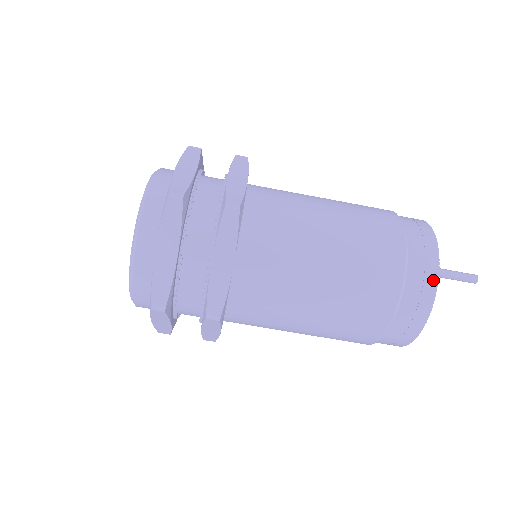
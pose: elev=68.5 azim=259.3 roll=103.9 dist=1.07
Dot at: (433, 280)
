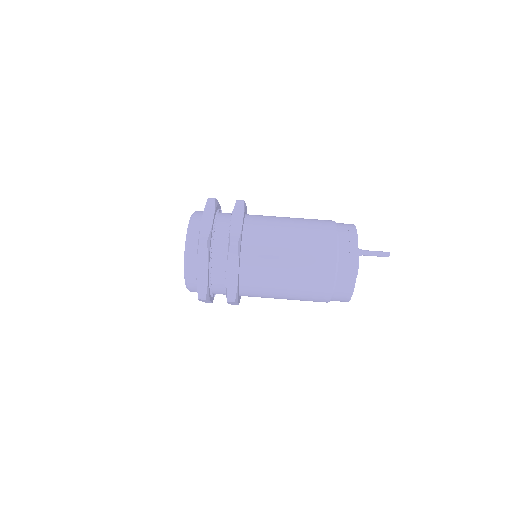
Dot at: (354, 231)
